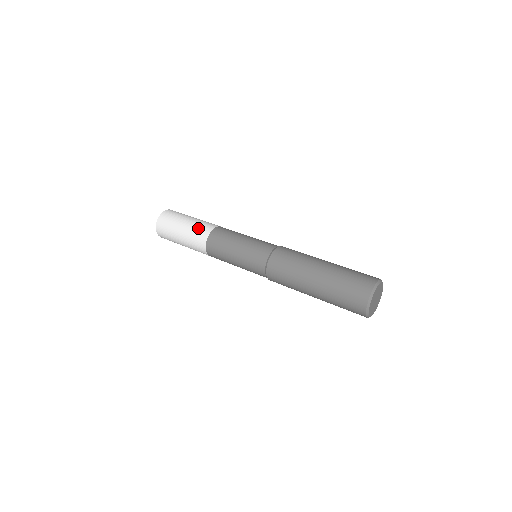
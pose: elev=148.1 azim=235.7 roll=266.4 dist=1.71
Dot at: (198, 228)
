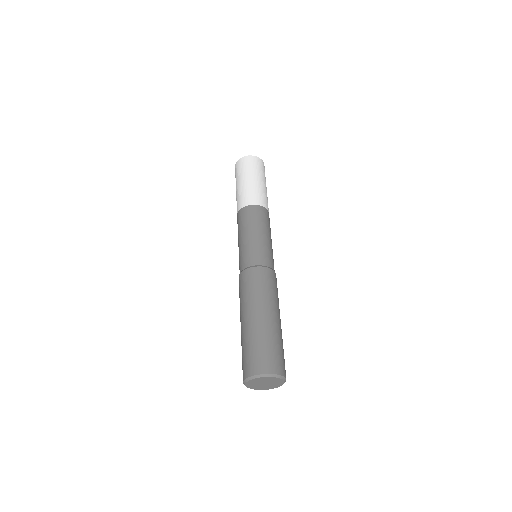
Dot at: (250, 193)
